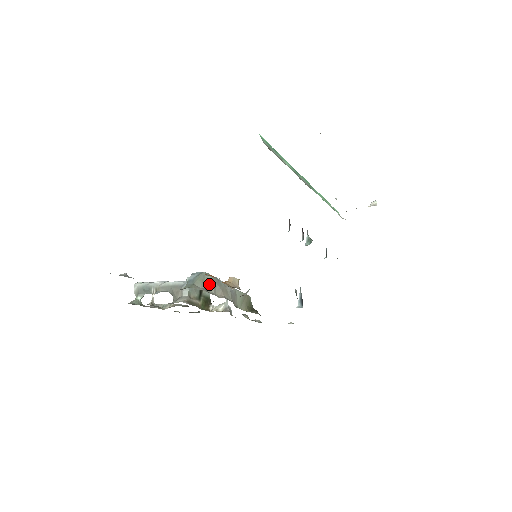
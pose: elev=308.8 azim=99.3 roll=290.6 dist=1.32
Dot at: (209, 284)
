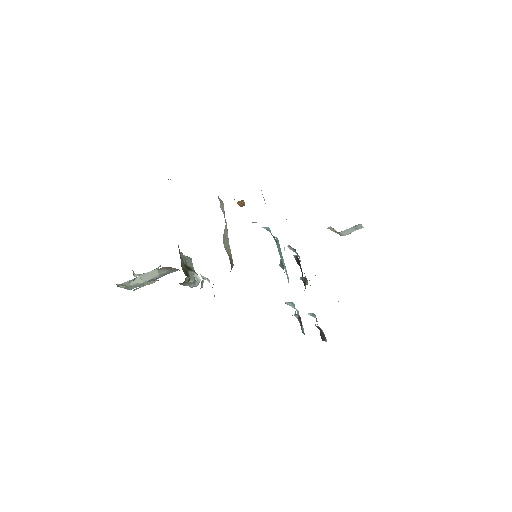
Dot at: (220, 201)
